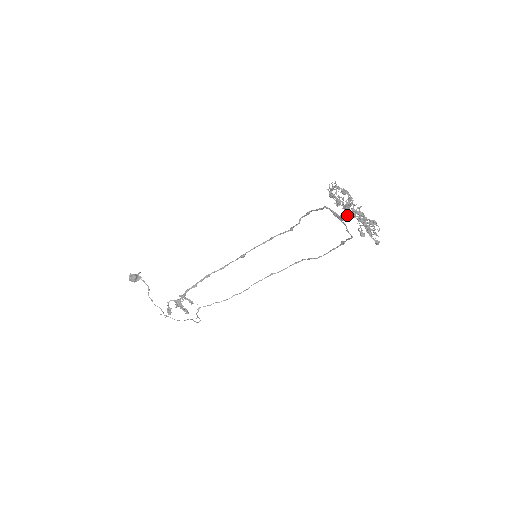
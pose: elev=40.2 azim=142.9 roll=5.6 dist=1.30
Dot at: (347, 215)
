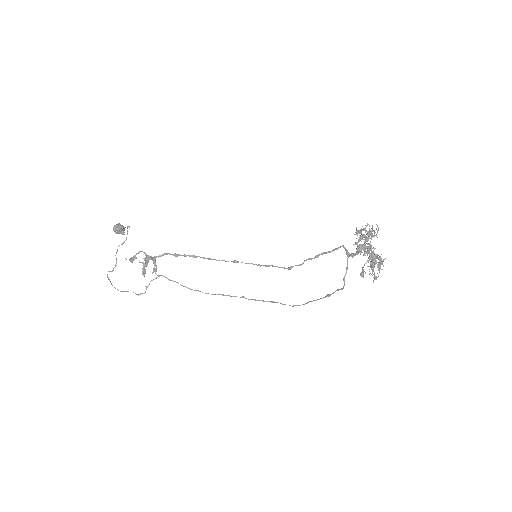
Dot at: (365, 245)
